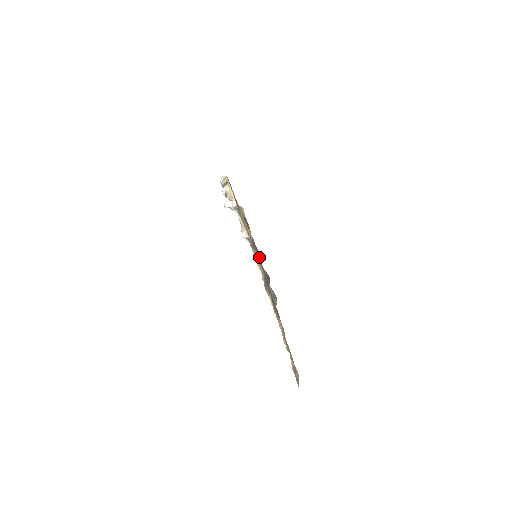
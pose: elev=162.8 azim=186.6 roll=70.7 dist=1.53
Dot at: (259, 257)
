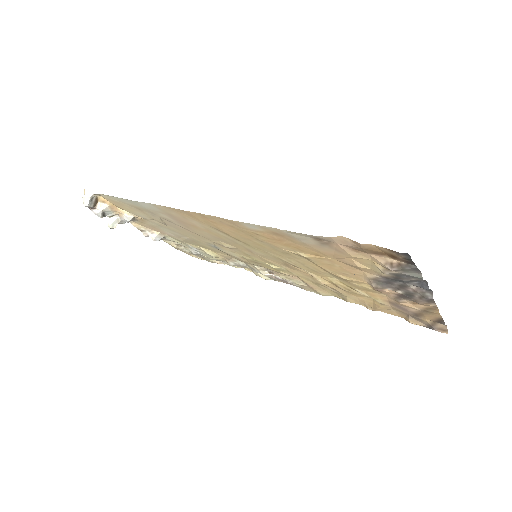
Dot at: (413, 274)
